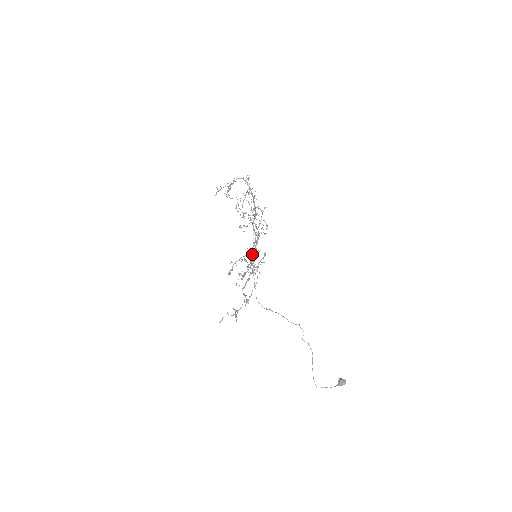
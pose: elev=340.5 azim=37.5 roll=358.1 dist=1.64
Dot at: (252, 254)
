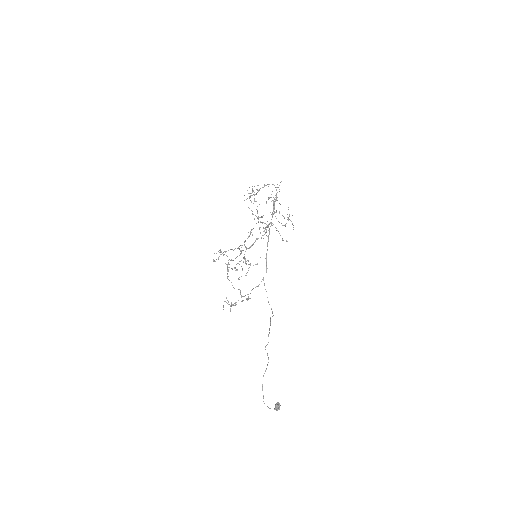
Dot at: (245, 251)
